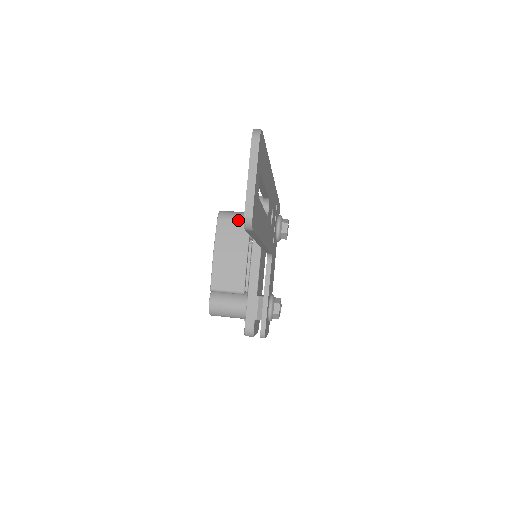
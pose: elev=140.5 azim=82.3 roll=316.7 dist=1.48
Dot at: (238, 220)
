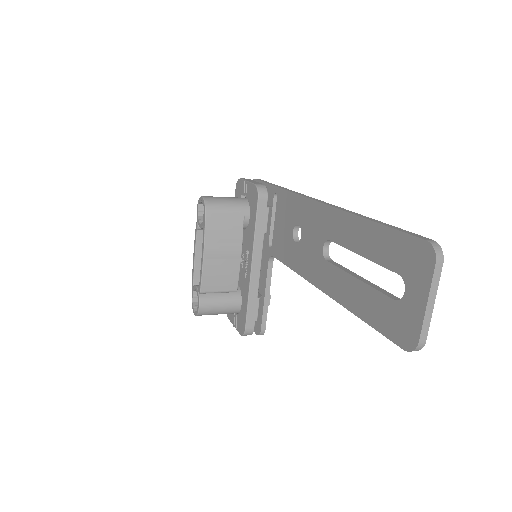
Dot at: (230, 212)
